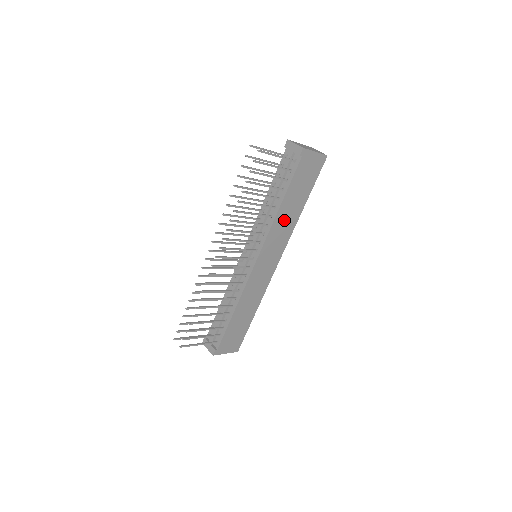
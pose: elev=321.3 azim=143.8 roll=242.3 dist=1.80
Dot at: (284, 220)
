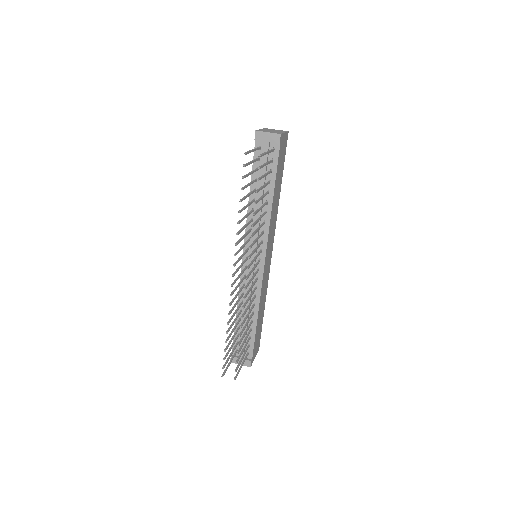
Dot at: (274, 210)
